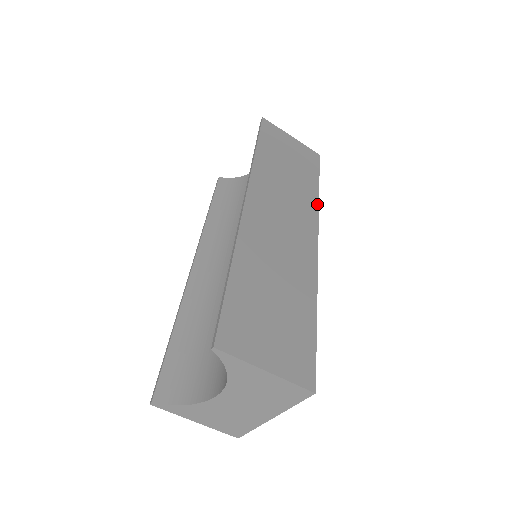
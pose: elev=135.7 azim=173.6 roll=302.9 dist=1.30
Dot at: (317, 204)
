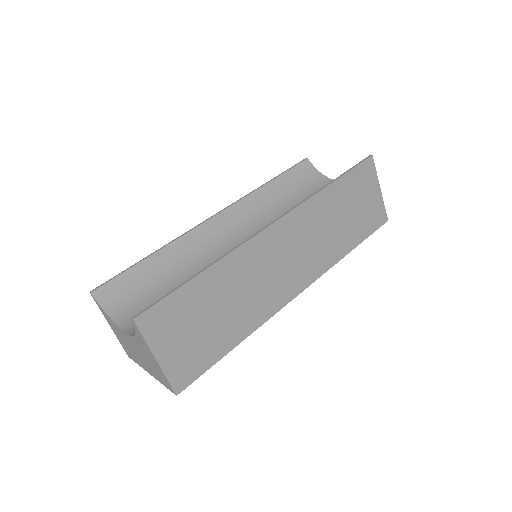
Dot at: (335, 262)
